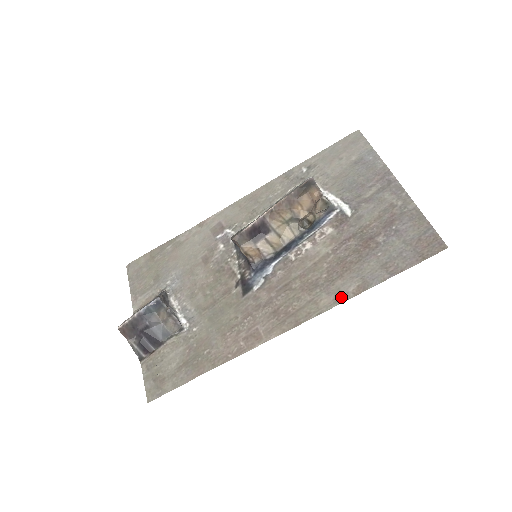
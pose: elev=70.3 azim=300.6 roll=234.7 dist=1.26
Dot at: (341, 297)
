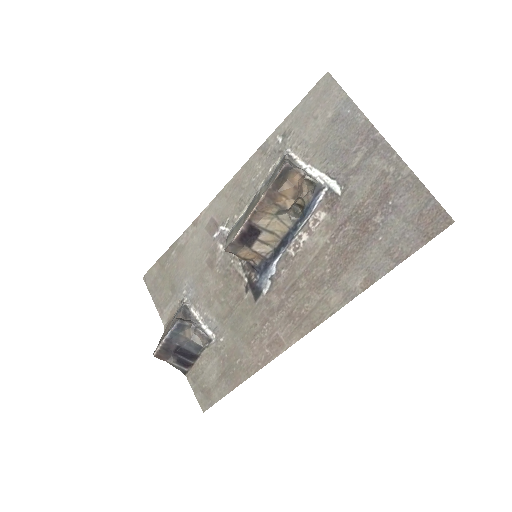
Dot at: (350, 294)
